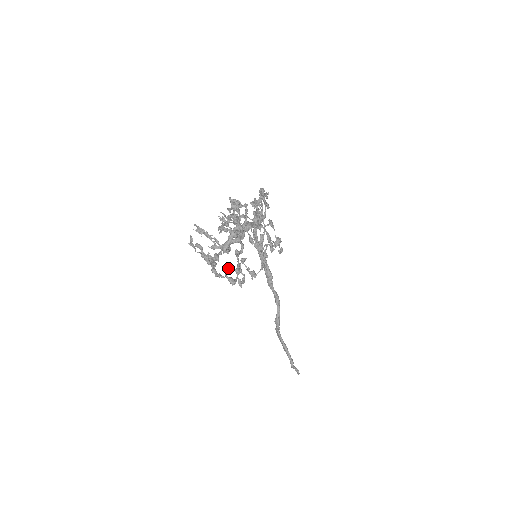
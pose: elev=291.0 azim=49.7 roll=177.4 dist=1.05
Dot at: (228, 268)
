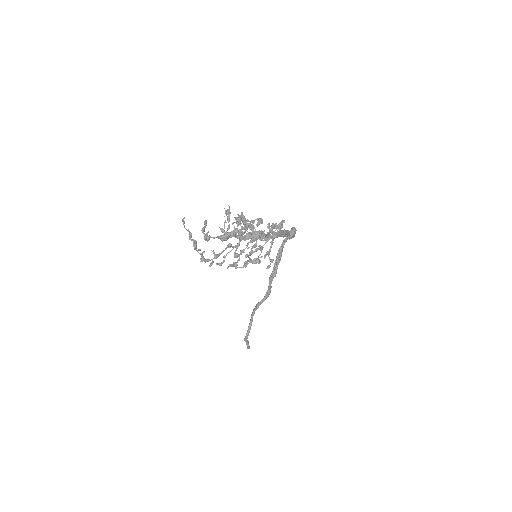
Dot at: (211, 250)
